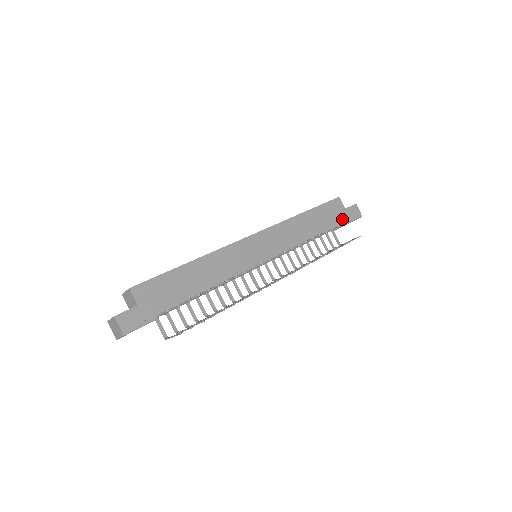
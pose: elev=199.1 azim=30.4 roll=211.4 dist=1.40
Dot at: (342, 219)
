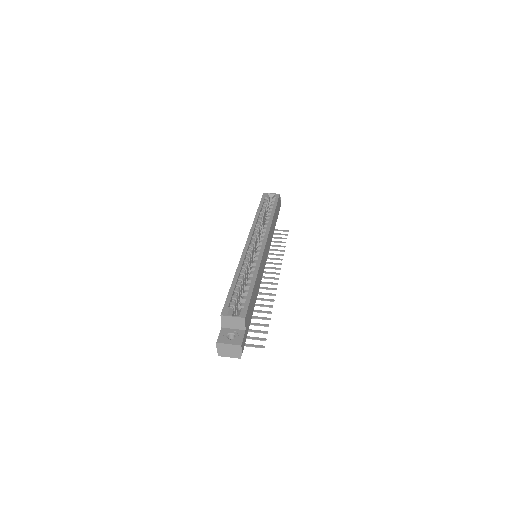
Dot at: (278, 213)
